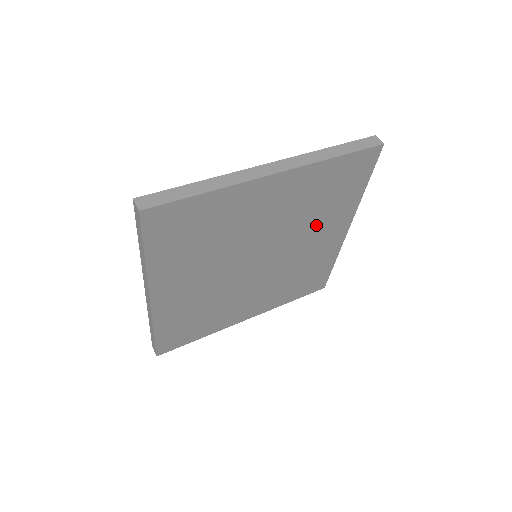
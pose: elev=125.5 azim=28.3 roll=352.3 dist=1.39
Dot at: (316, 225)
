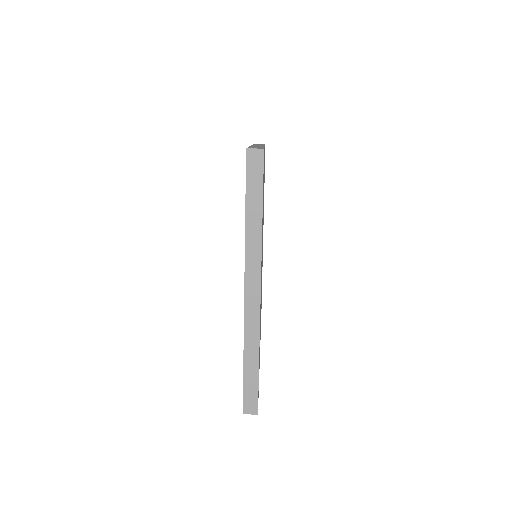
Dot at: occluded
